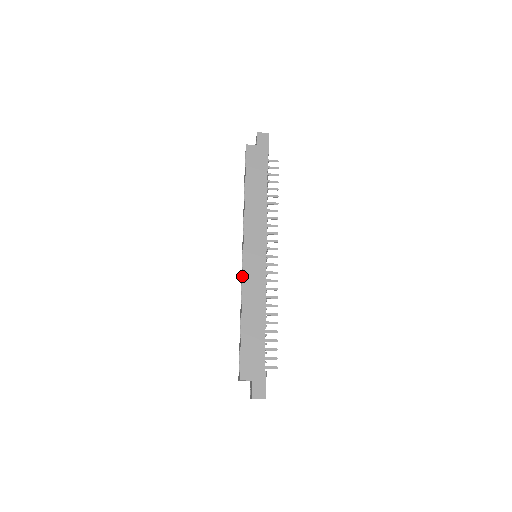
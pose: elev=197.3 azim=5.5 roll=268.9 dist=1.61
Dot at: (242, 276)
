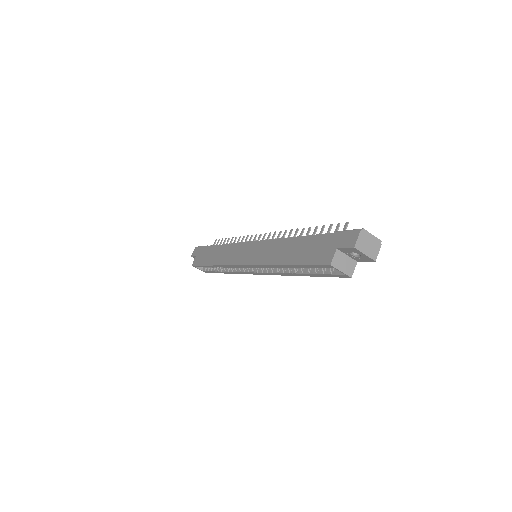
Dot at: (255, 266)
